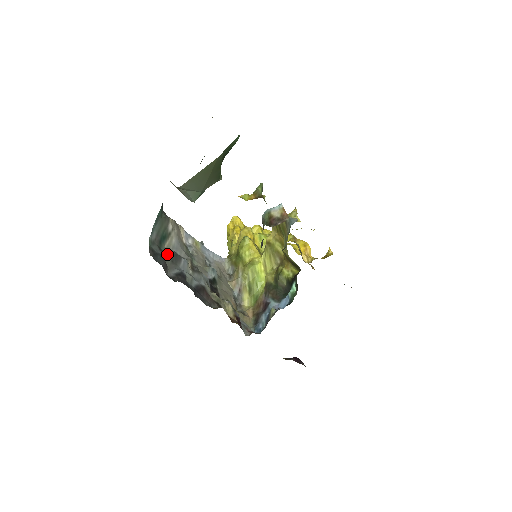
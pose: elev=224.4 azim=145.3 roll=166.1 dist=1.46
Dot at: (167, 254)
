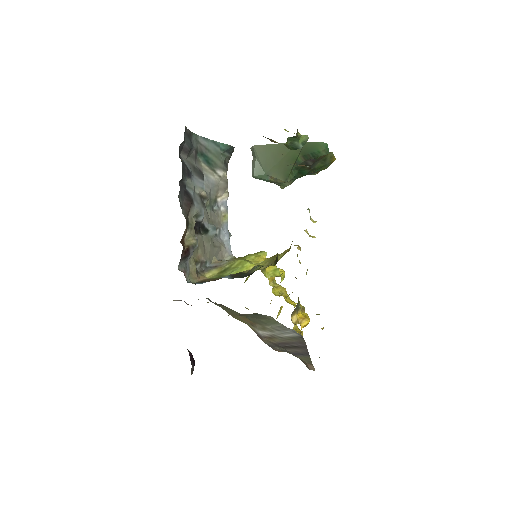
Dot at: (197, 163)
